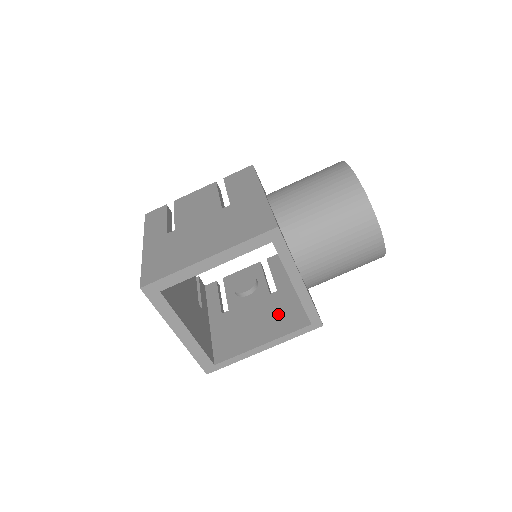
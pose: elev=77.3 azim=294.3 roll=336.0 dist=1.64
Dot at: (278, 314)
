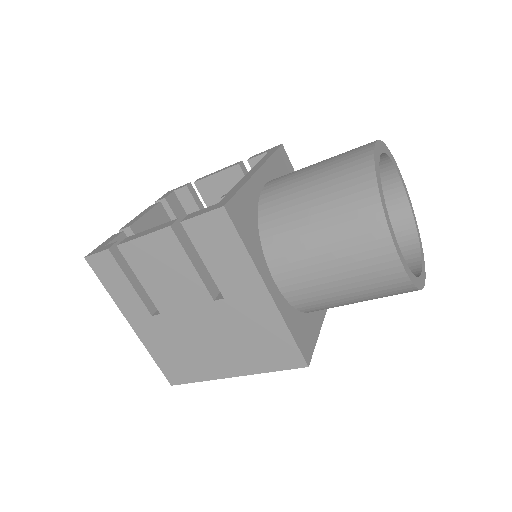
Dot at: occluded
